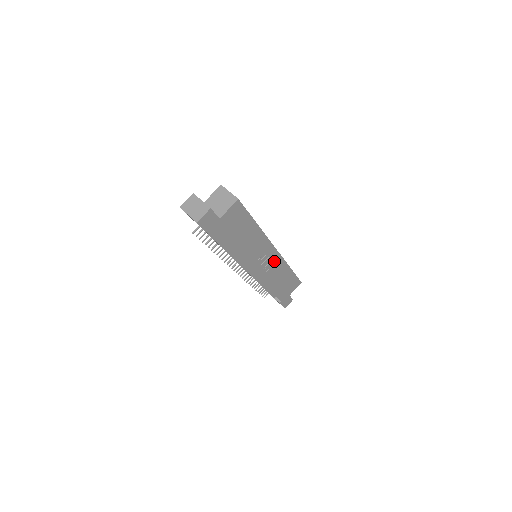
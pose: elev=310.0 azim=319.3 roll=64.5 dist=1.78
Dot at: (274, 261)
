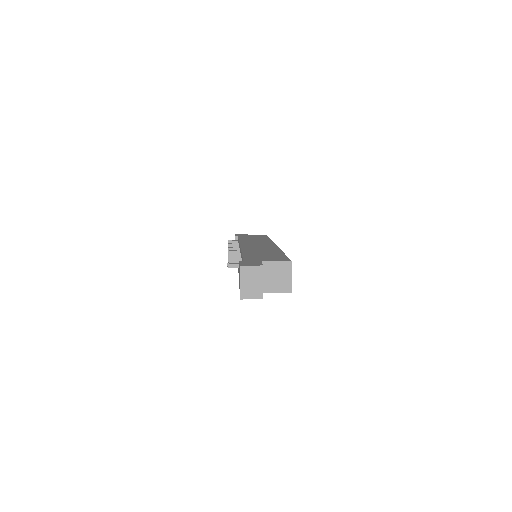
Dot at: occluded
